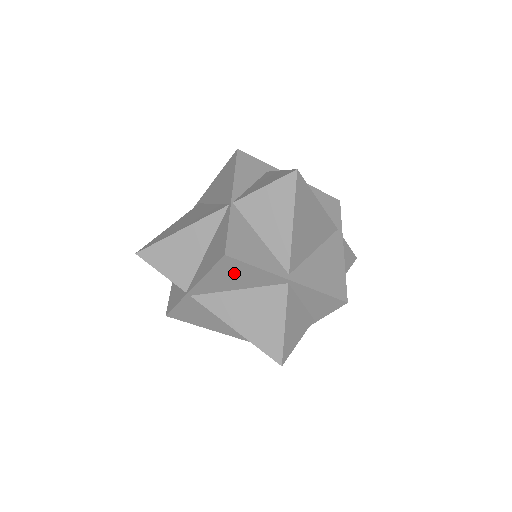
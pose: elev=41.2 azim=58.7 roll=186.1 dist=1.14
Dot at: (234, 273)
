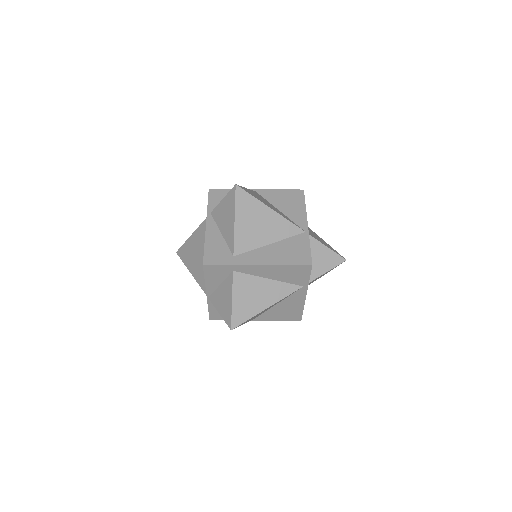
Dot at: occluded
